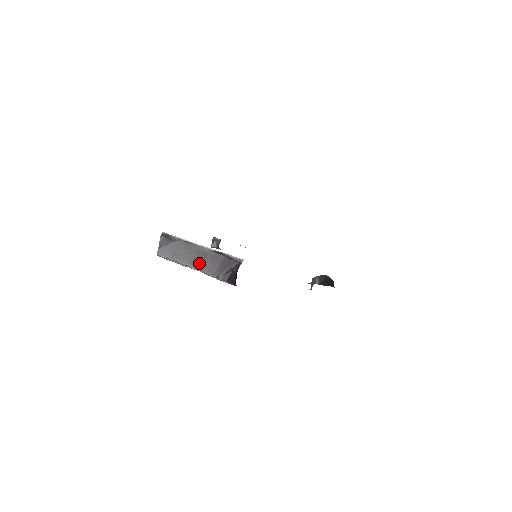
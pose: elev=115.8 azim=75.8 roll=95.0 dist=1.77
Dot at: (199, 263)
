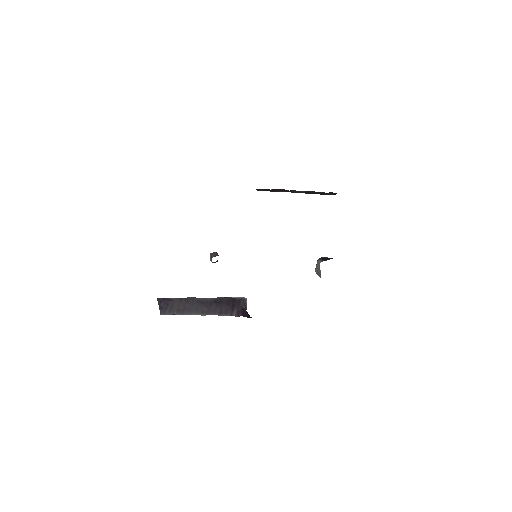
Dot at: (206, 310)
